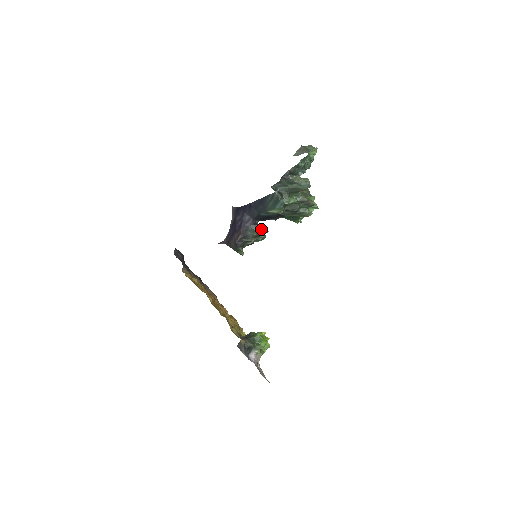
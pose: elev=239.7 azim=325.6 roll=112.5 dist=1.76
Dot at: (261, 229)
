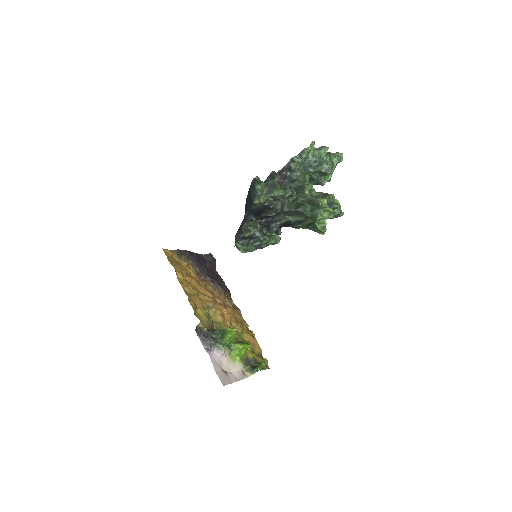
Dot at: (253, 224)
